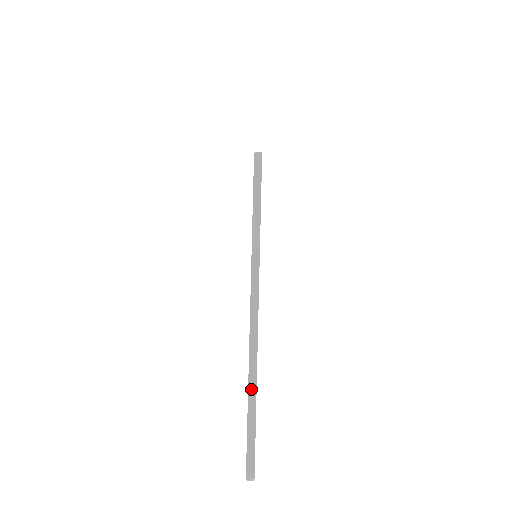
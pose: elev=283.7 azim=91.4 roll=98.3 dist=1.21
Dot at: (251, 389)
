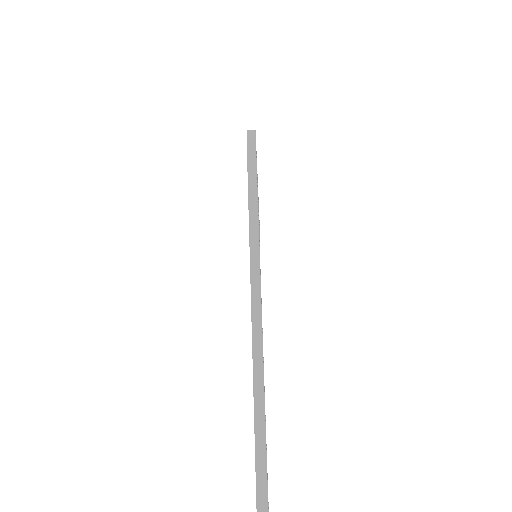
Dot at: (257, 402)
